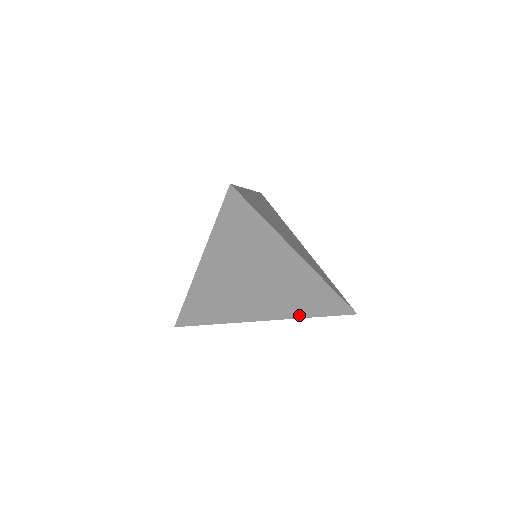
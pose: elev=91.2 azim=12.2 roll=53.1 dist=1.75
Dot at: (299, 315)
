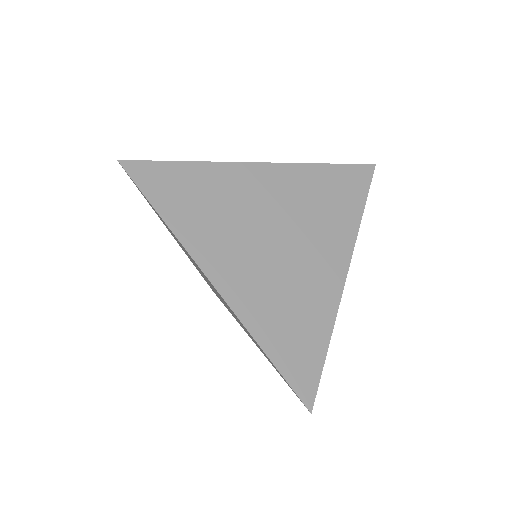
Dot at: occluded
